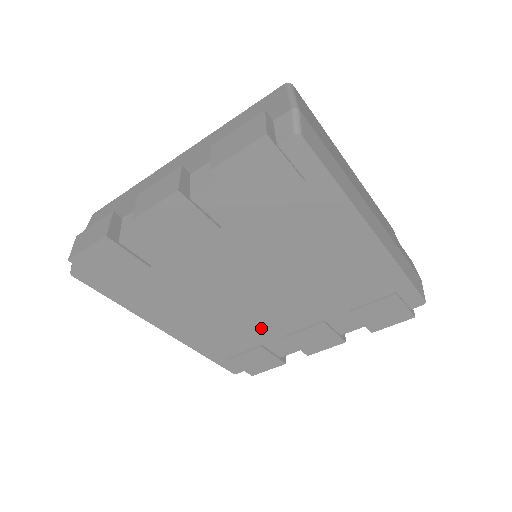
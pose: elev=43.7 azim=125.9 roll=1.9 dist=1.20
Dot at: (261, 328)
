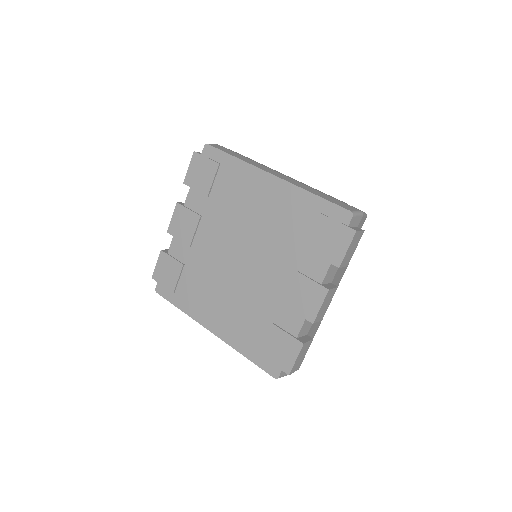
Dot at: (263, 301)
